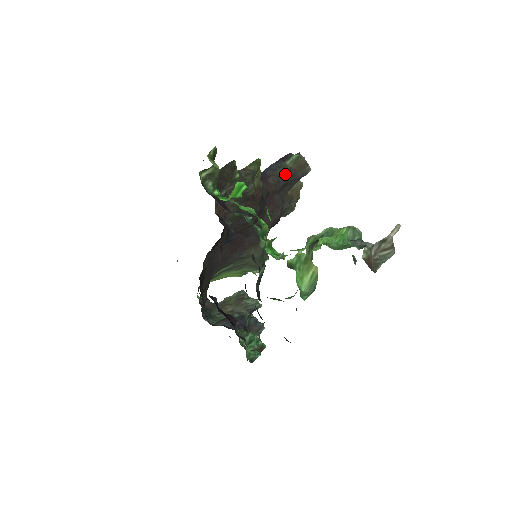
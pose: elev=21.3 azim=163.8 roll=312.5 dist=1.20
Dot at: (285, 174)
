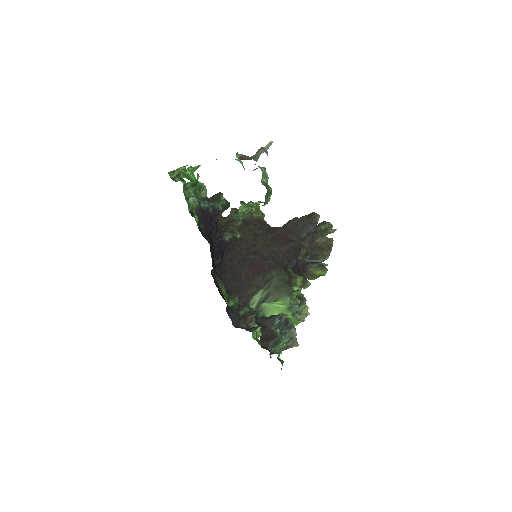
Dot at: (294, 220)
